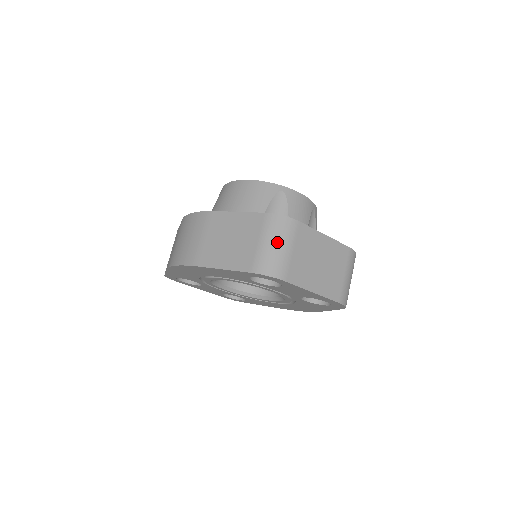
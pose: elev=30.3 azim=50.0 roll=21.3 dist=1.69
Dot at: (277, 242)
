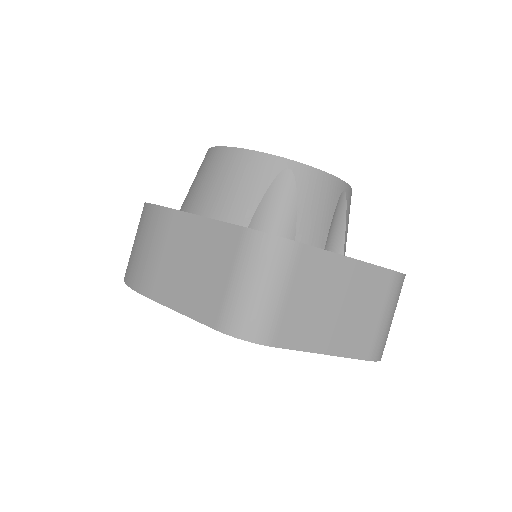
Dot at: (260, 282)
